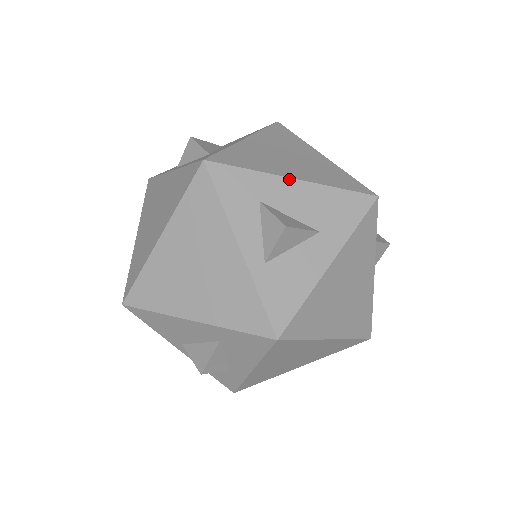
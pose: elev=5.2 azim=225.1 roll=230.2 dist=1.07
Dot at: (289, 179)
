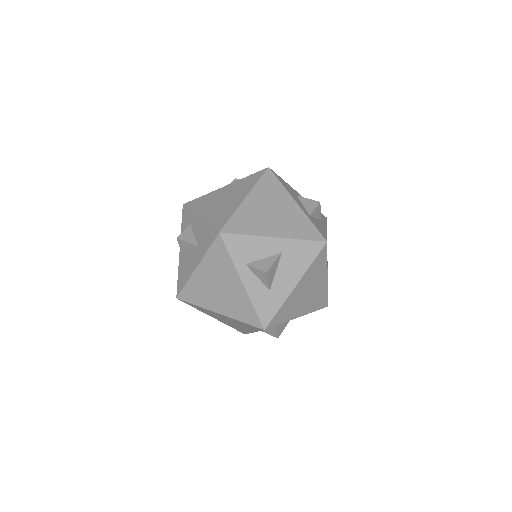
Dot at: occluded
